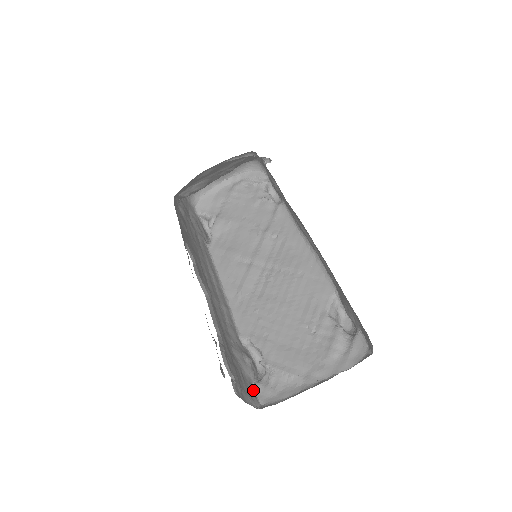
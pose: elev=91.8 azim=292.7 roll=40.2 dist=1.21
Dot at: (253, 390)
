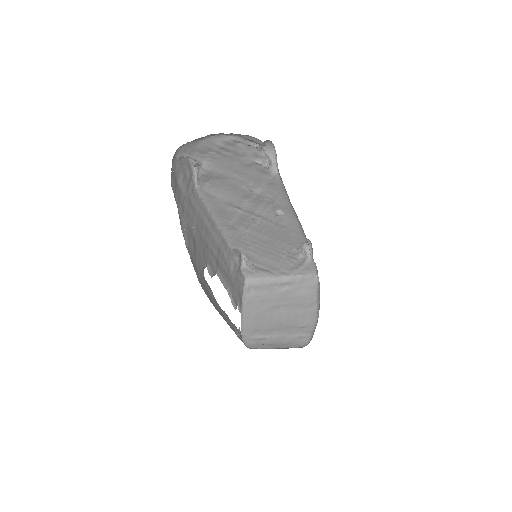
Dot at: (241, 273)
